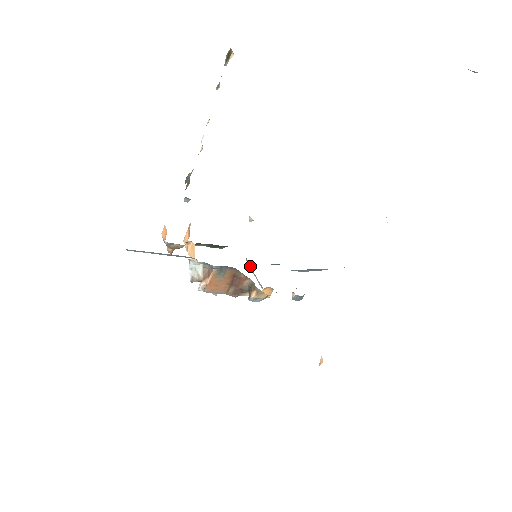
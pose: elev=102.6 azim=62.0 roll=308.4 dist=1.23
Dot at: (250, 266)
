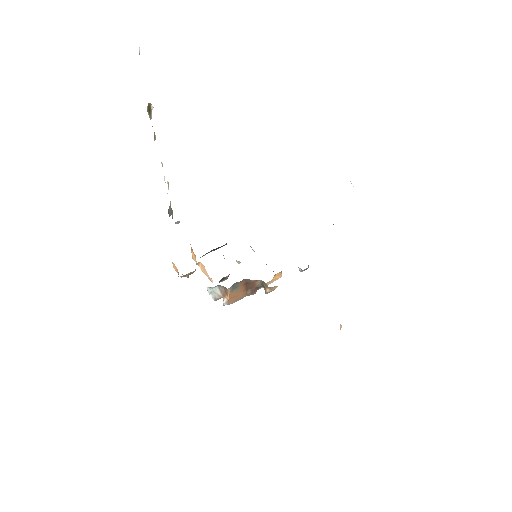
Dot at: occluded
